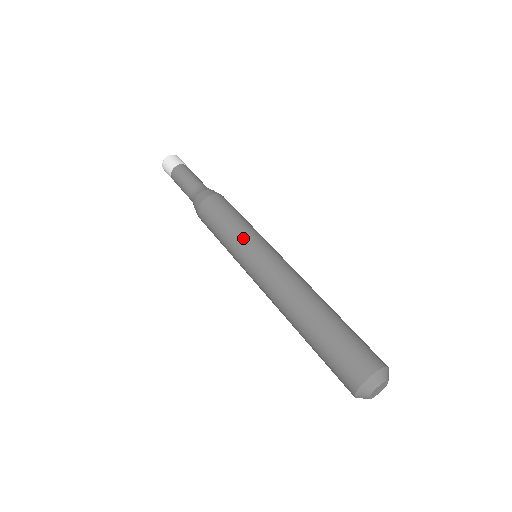
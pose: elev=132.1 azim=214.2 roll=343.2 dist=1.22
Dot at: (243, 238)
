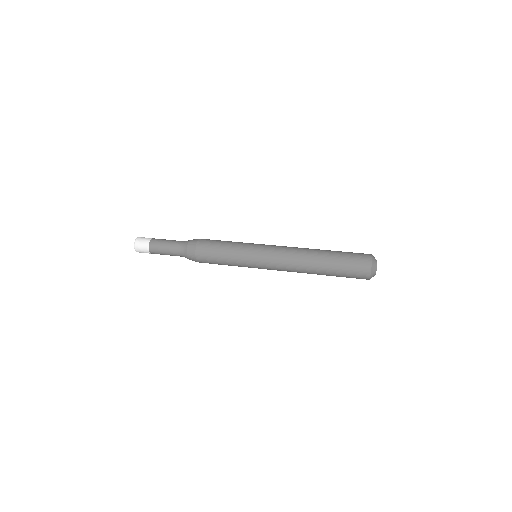
Dot at: (244, 253)
